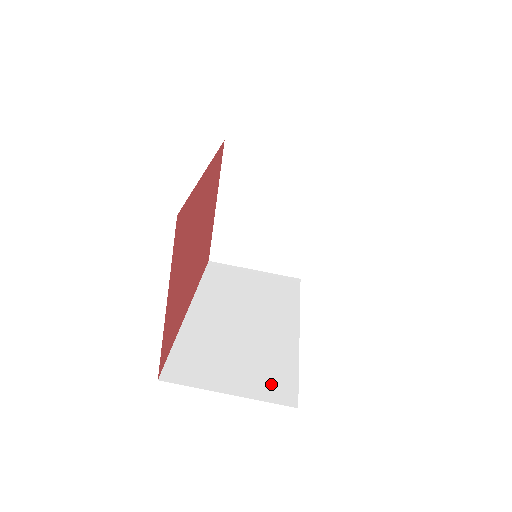
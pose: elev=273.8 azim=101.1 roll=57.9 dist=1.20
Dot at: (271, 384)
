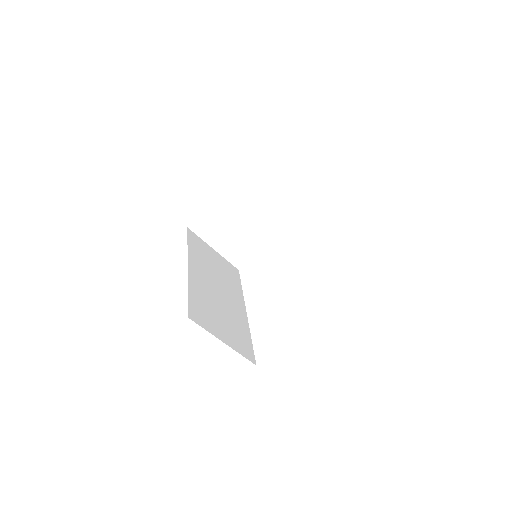
Dot at: (242, 344)
